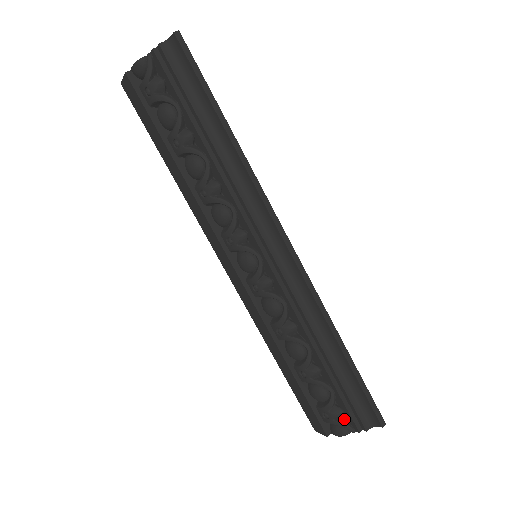
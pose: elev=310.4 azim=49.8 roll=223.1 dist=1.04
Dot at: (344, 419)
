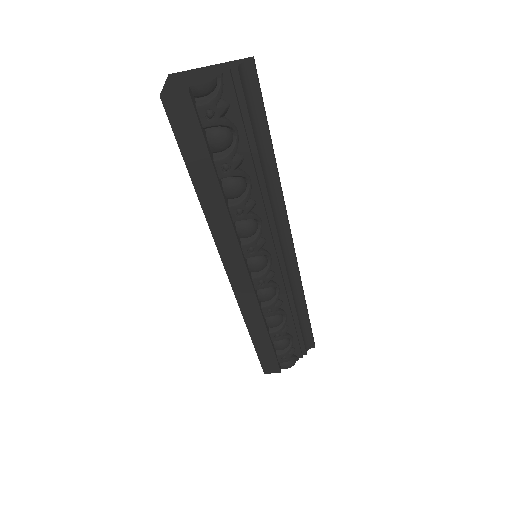
Dot at: occluded
